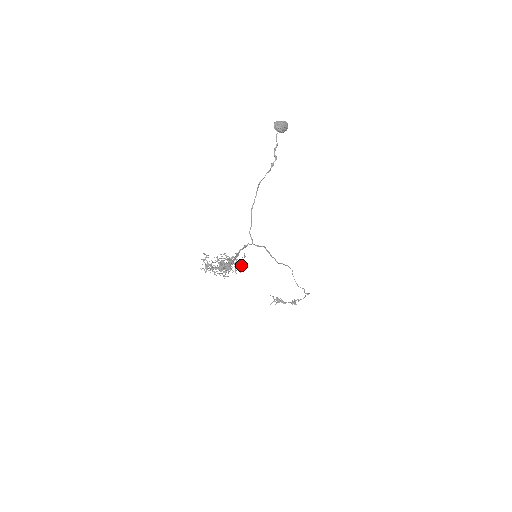
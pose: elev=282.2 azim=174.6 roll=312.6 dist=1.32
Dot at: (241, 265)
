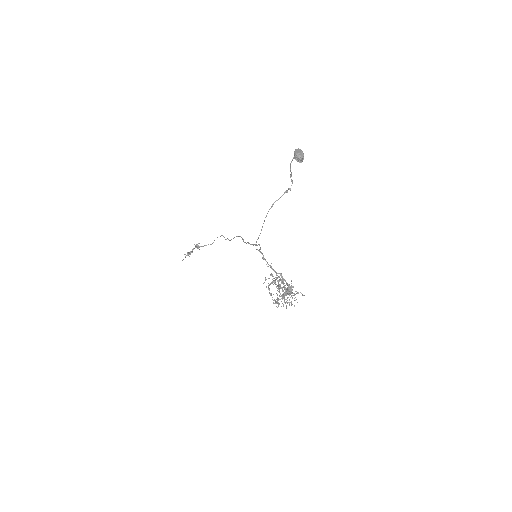
Dot at: occluded
